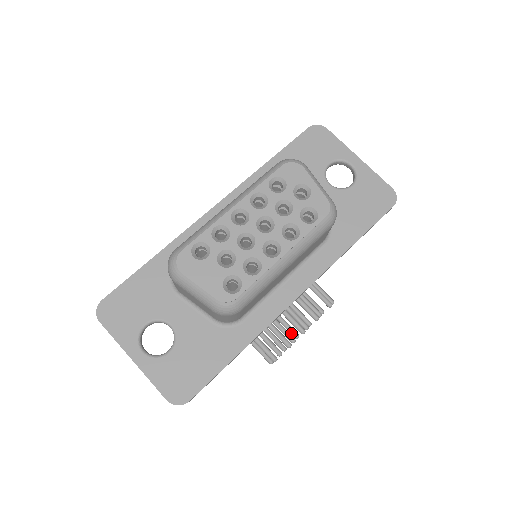
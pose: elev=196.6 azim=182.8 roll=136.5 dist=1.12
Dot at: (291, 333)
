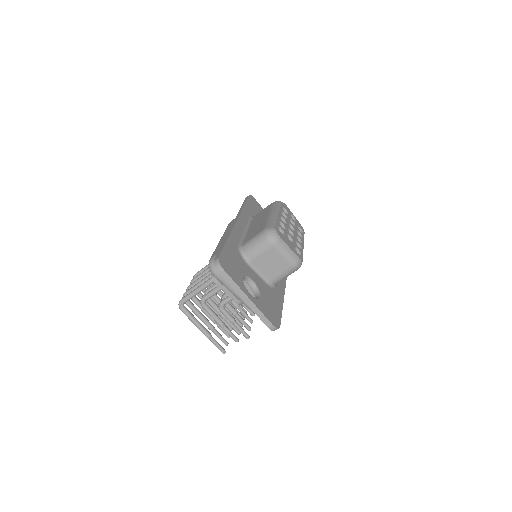
Dot at: (227, 333)
